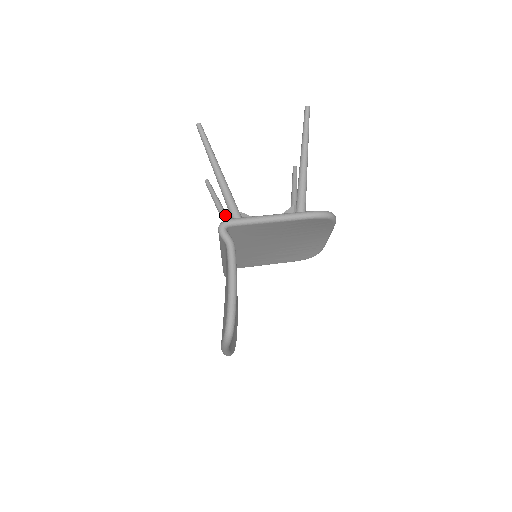
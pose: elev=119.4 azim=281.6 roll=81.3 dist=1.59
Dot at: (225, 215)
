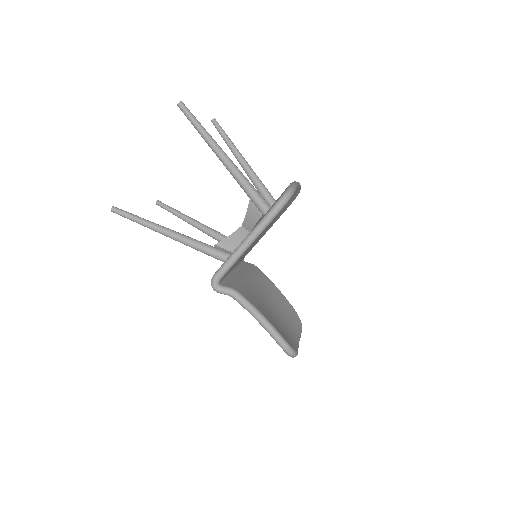
Dot at: (200, 226)
